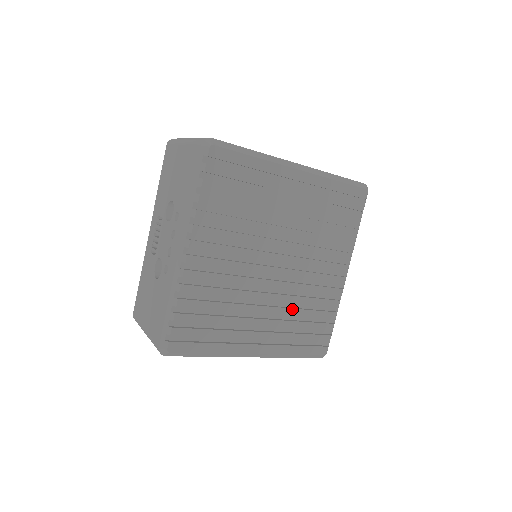
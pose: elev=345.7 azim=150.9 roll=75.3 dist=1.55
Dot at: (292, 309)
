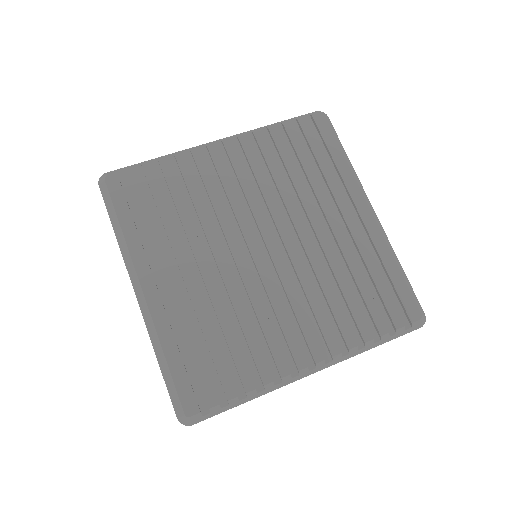
Dot at: (223, 307)
